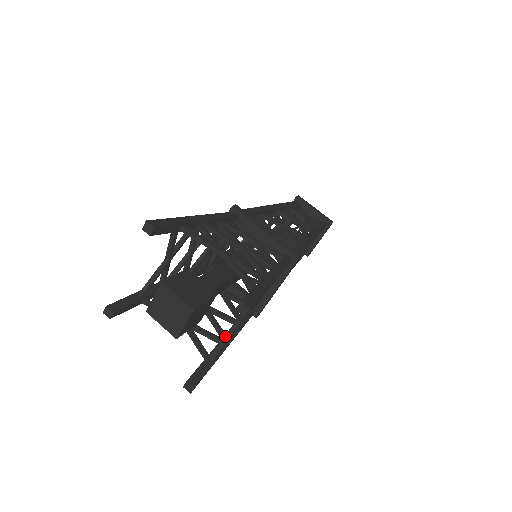
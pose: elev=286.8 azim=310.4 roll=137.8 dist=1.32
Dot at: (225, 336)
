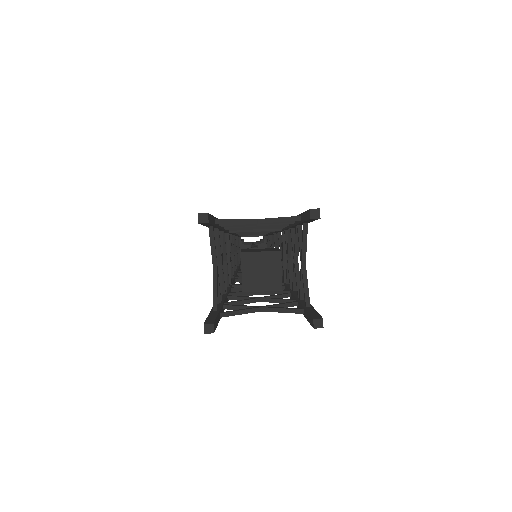
Dot at: (304, 282)
